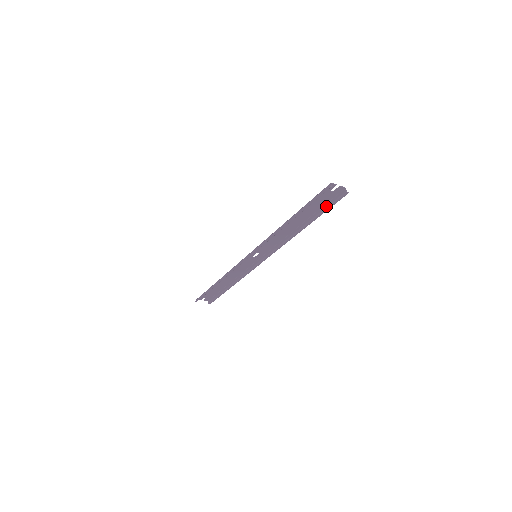
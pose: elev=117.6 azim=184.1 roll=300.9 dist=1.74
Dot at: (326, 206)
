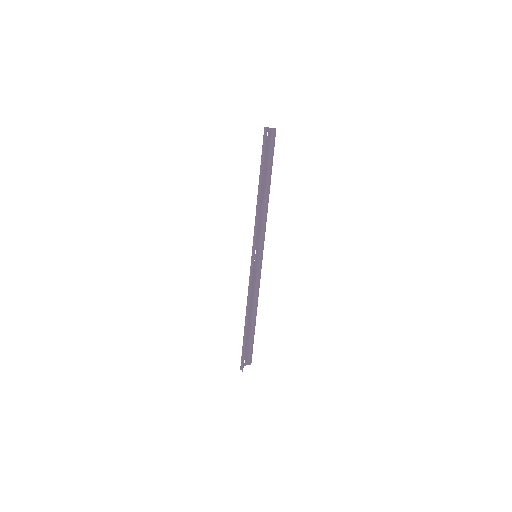
Dot at: (271, 154)
